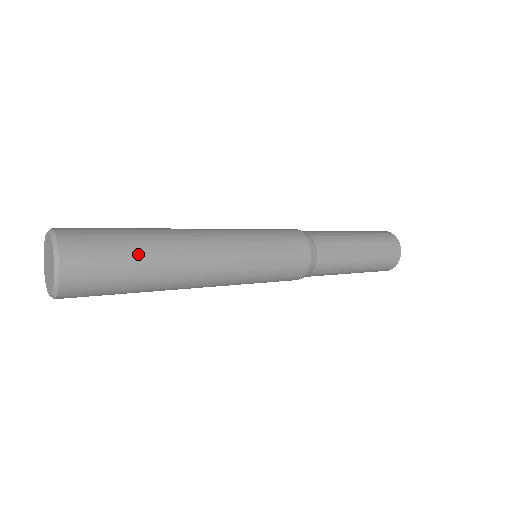
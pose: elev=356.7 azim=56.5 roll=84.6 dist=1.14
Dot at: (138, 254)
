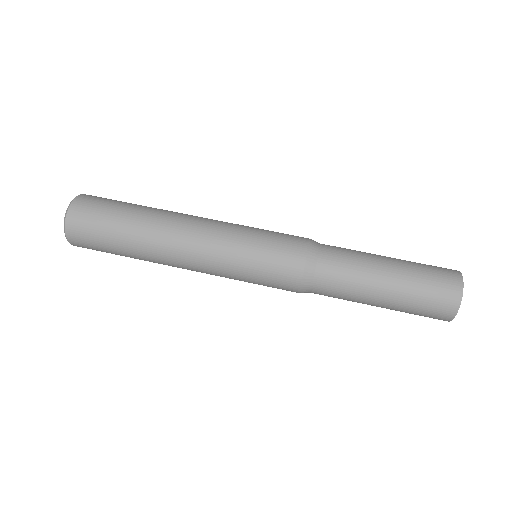
Dot at: occluded
